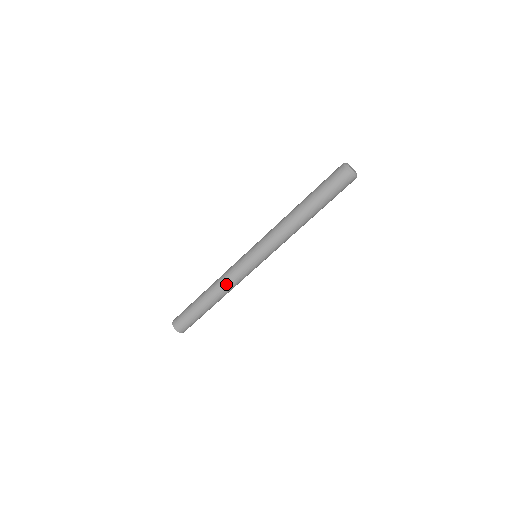
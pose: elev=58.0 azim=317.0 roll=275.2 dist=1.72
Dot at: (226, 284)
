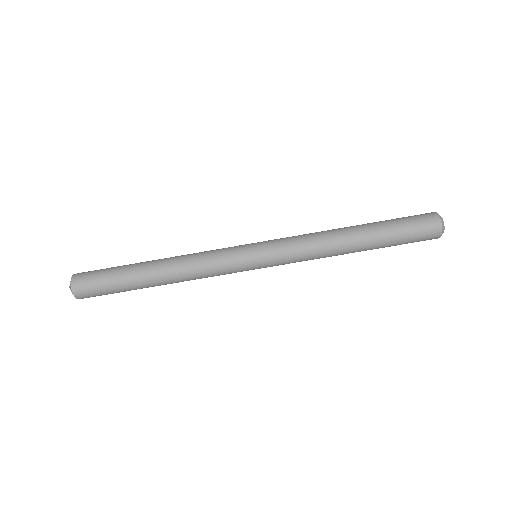
Dot at: (193, 261)
